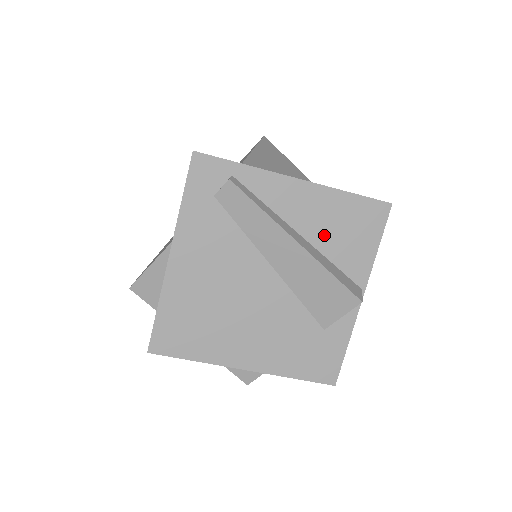
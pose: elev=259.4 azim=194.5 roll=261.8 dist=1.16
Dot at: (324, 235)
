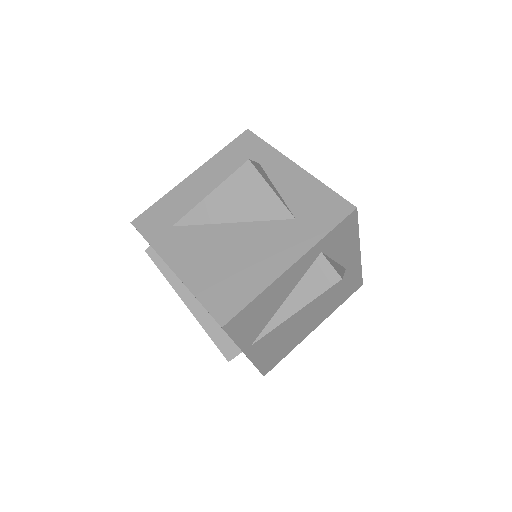
Dot at: occluded
